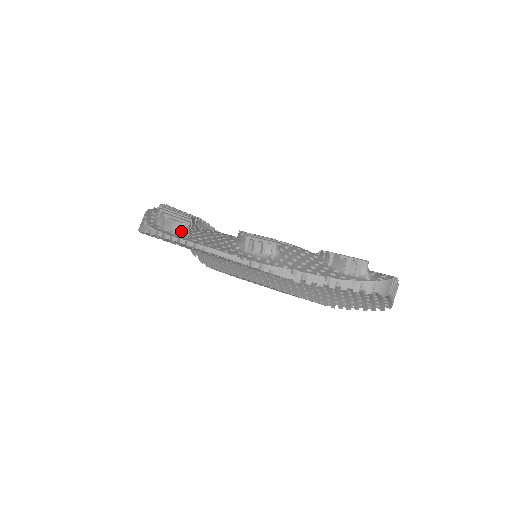
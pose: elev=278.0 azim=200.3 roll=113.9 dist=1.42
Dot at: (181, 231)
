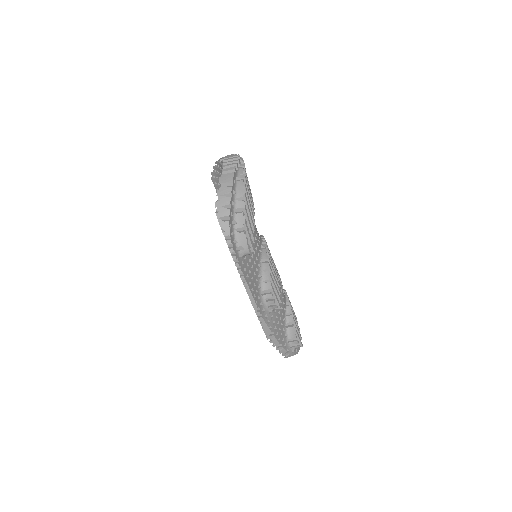
Dot at: (244, 255)
